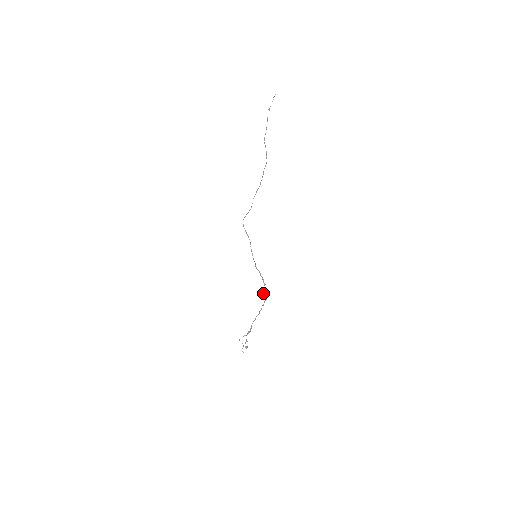
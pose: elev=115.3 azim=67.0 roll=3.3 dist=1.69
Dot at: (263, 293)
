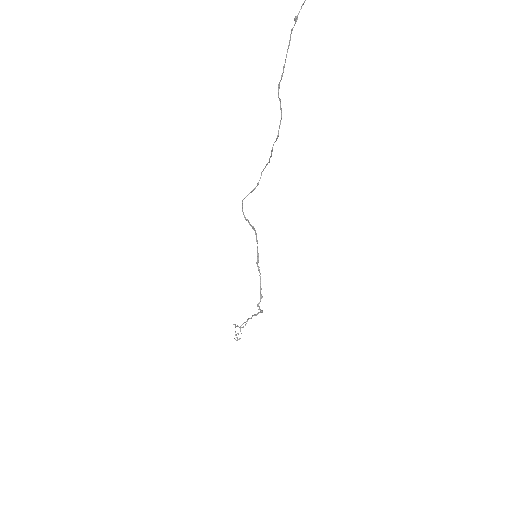
Dot at: (257, 306)
